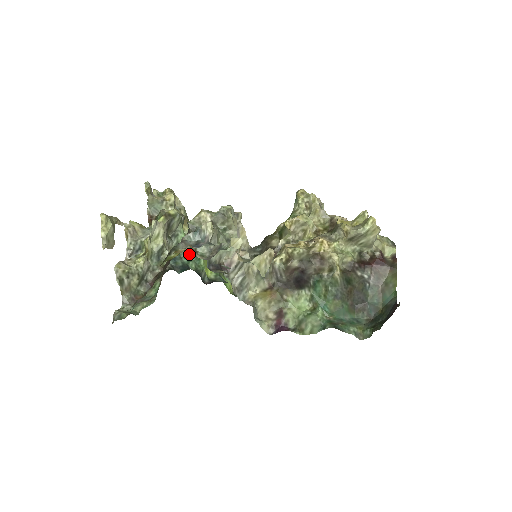
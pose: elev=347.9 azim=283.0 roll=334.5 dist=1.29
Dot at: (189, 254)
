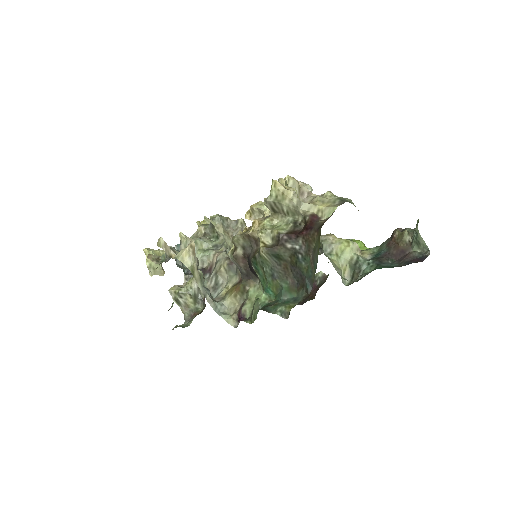
Dot at: occluded
